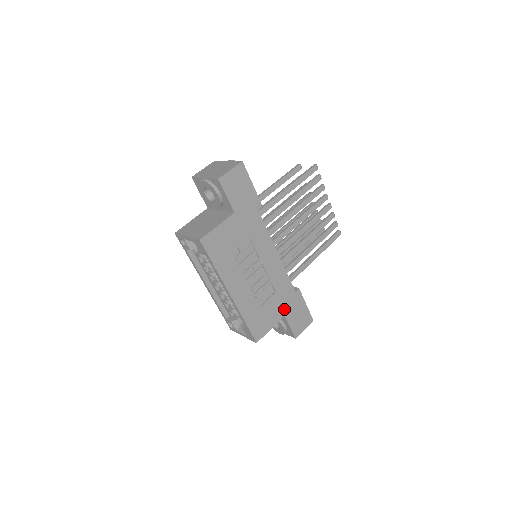
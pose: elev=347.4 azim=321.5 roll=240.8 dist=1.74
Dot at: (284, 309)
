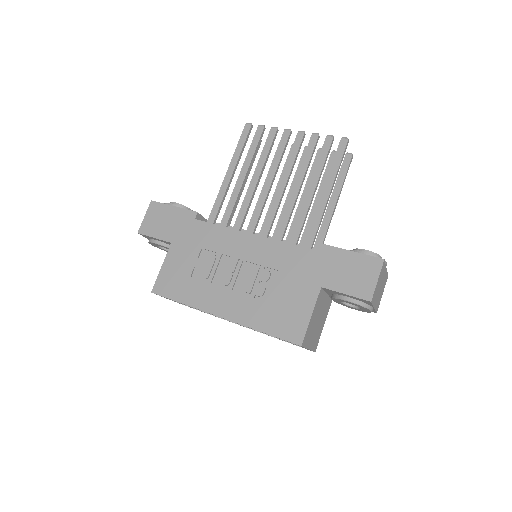
Dot at: (314, 281)
